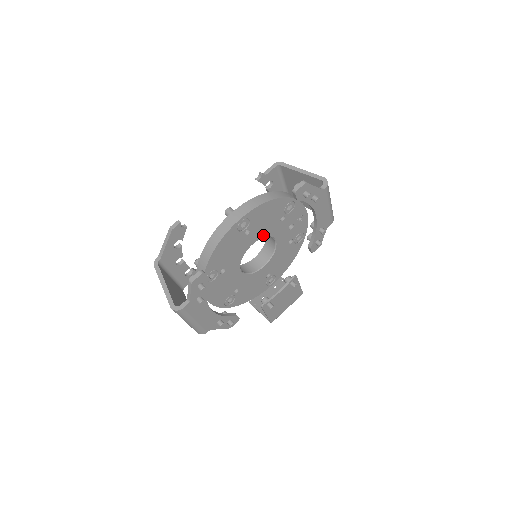
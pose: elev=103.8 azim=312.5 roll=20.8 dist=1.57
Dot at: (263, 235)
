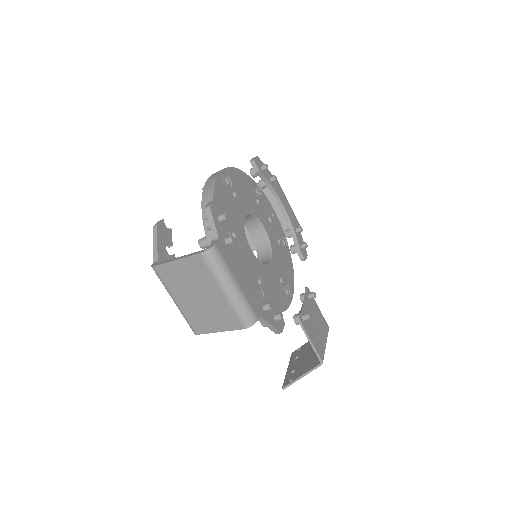
Dot at: (250, 211)
